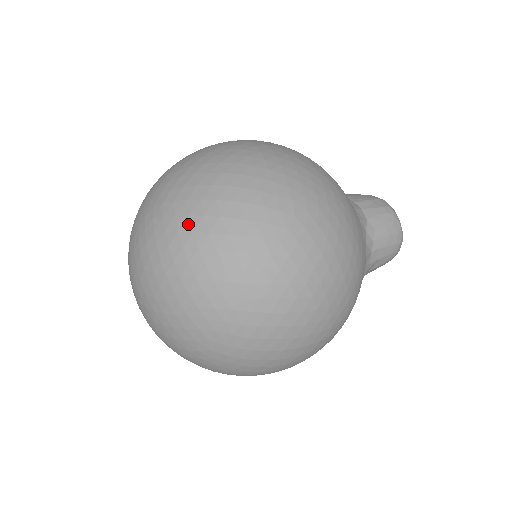
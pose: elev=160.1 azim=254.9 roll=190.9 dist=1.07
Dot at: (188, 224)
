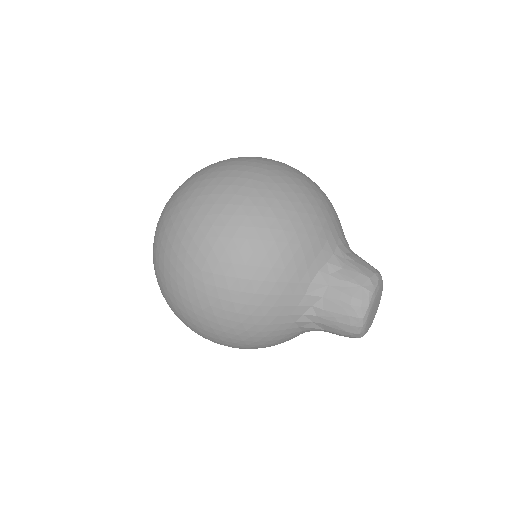
Dot at: (161, 227)
